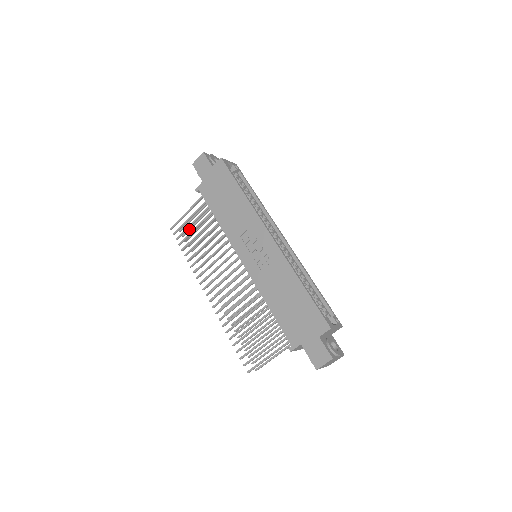
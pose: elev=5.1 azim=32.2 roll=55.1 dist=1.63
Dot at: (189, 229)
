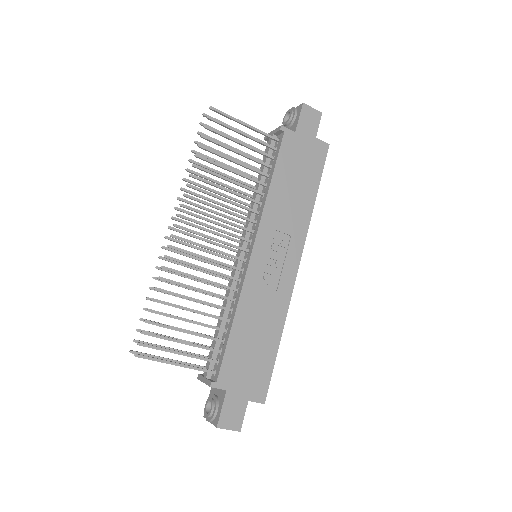
Dot at: occluded
